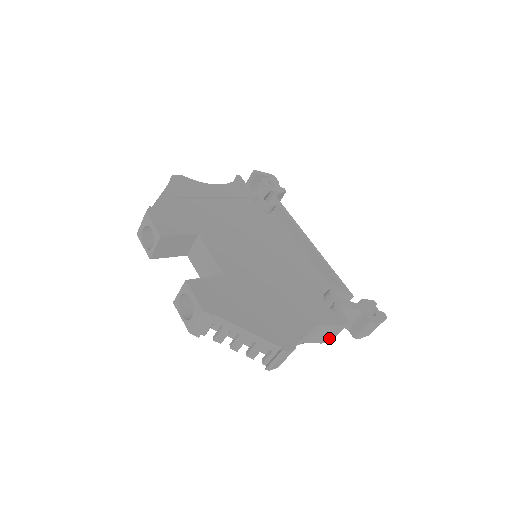
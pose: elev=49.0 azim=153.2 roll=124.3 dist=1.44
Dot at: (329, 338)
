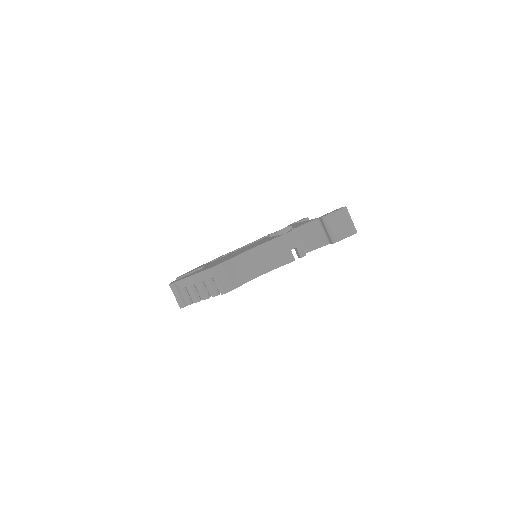
Dot at: (299, 256)
